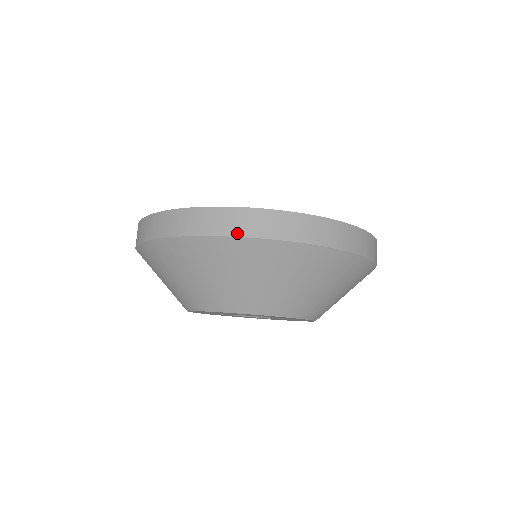
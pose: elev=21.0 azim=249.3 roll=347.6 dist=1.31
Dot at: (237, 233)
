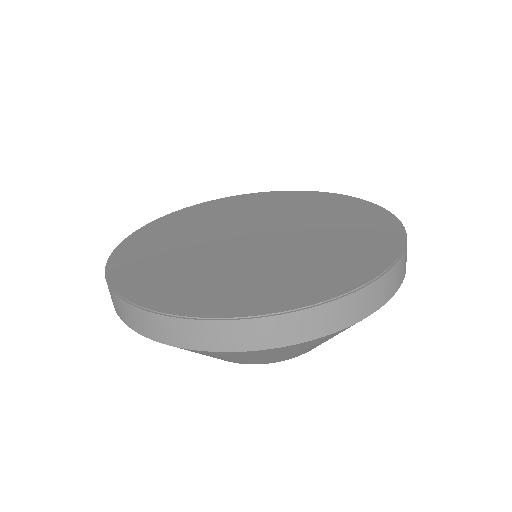
Dot at: (150, 336)
